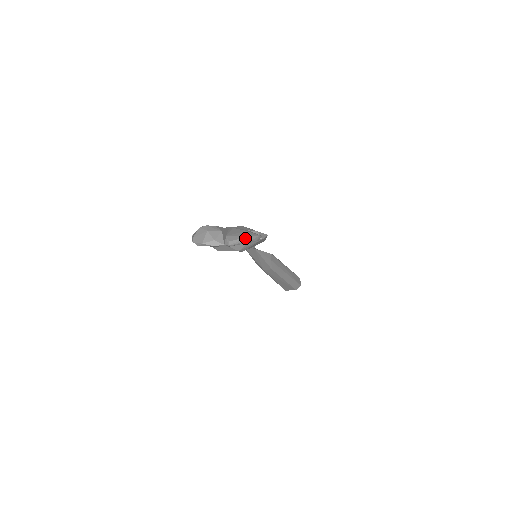
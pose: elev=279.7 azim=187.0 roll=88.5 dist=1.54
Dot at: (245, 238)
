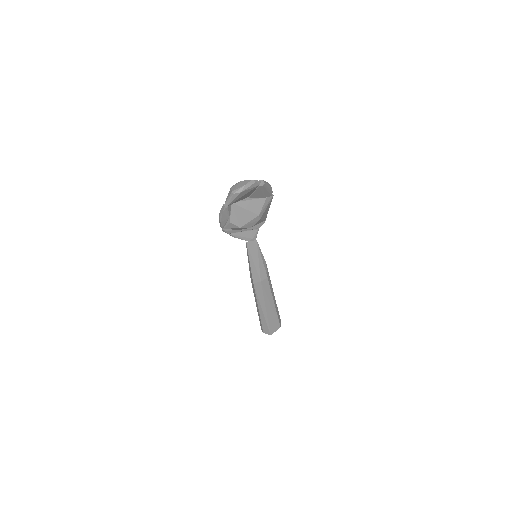
Dot at: (268, 183)
